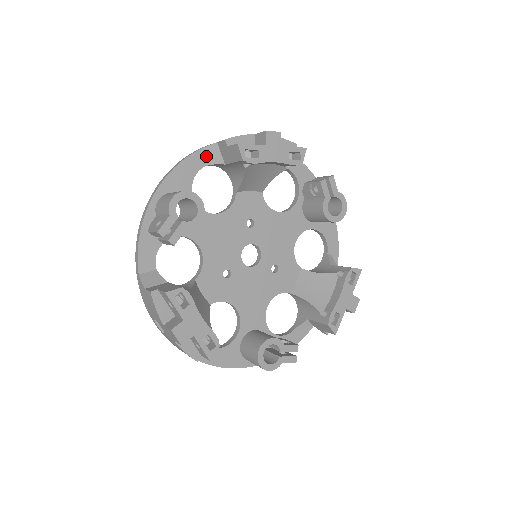
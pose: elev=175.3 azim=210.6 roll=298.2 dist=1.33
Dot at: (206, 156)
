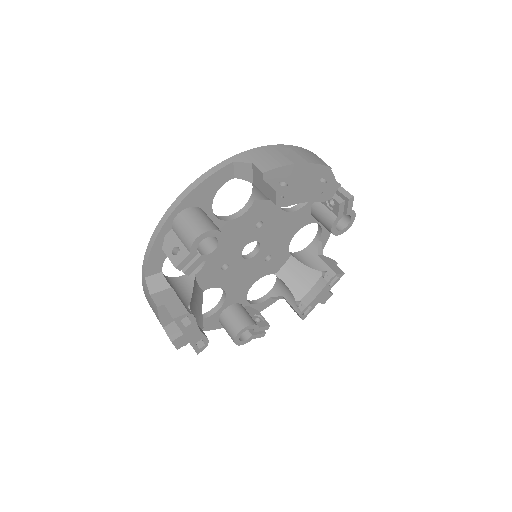
Dot at: (236, 170)
